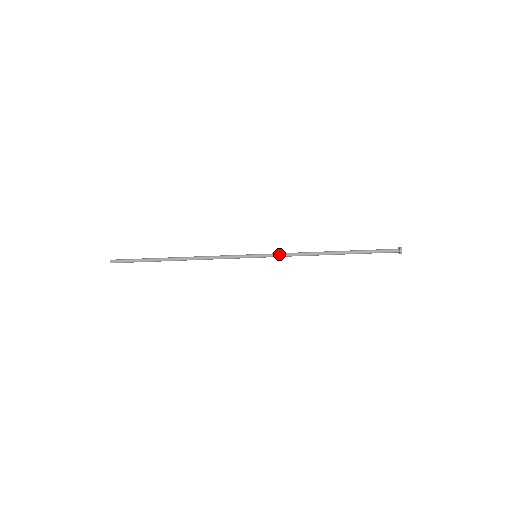
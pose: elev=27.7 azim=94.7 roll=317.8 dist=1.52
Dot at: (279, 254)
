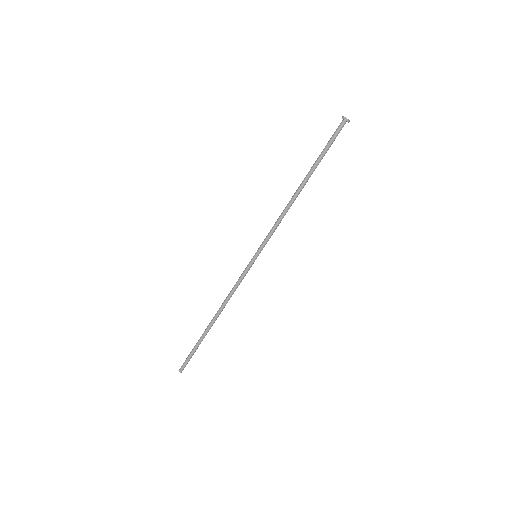
Dot at: (268, 235)
